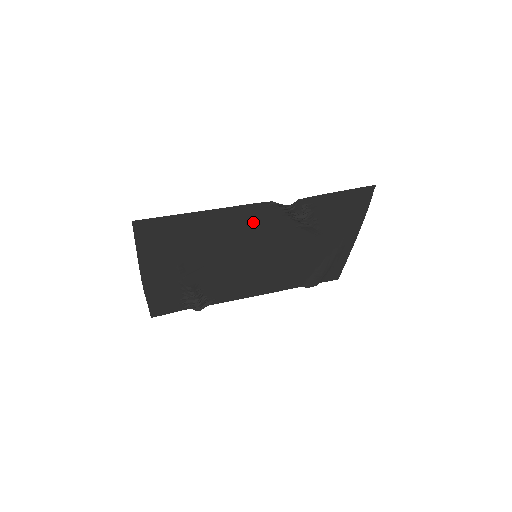
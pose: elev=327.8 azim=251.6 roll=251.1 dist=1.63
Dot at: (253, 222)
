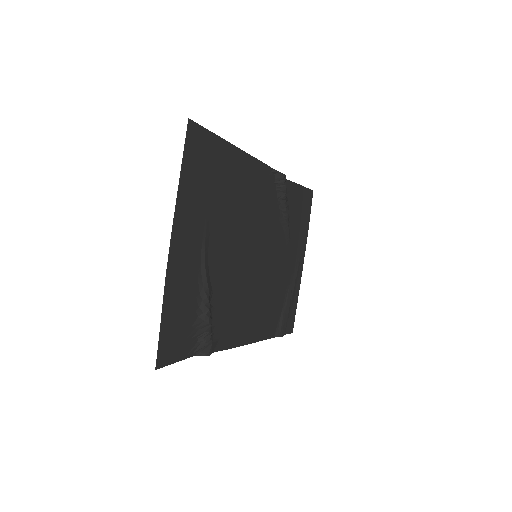
Dot at: (260, 193)
